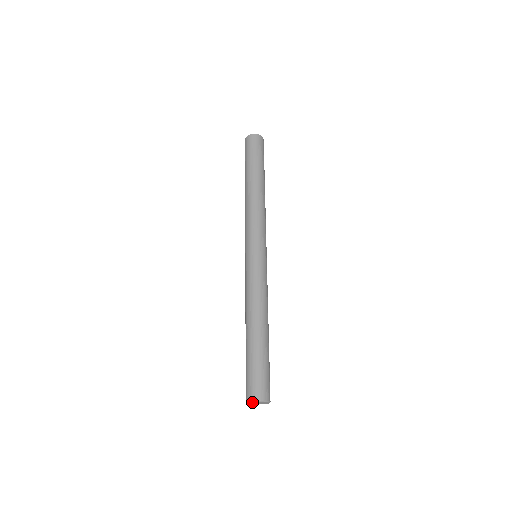
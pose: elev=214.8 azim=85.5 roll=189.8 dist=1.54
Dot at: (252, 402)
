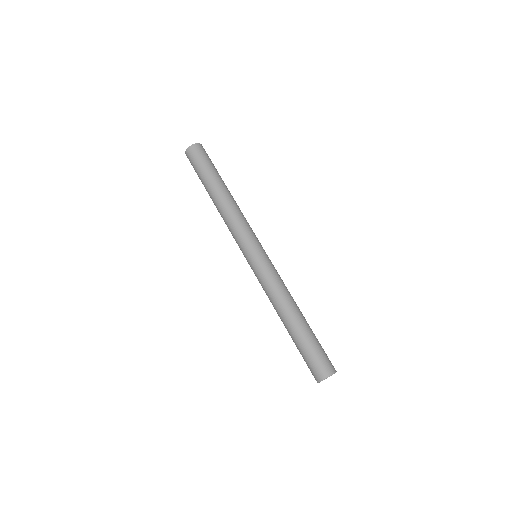
Dot at: occluded
